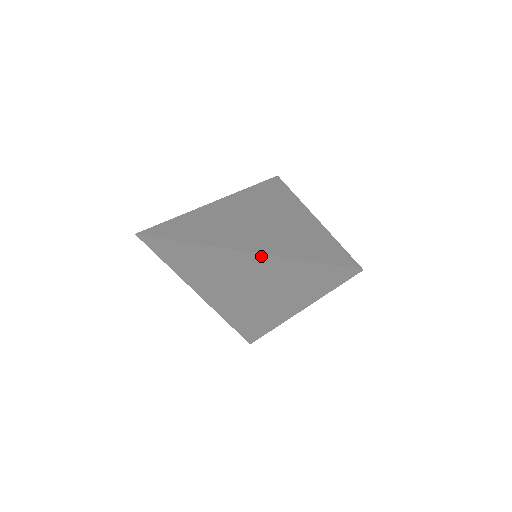
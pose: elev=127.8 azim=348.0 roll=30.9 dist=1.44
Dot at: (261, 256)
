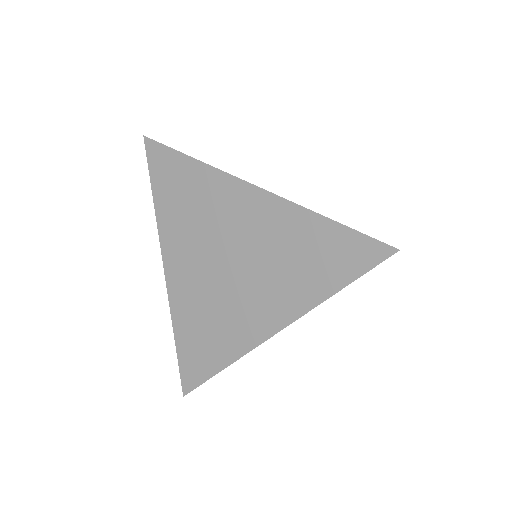
Dot at: (291, 322)
